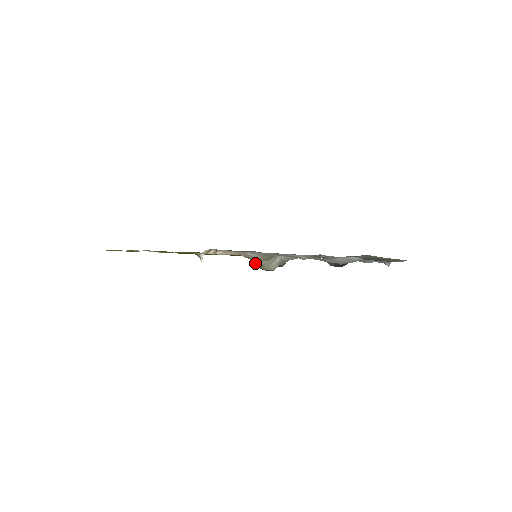
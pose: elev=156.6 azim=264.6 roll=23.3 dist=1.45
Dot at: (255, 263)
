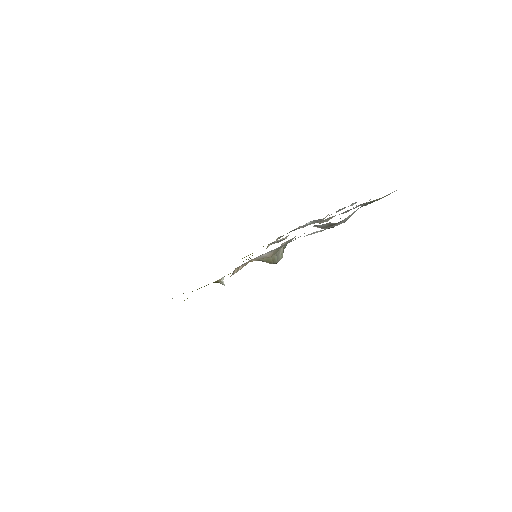
Dot at: (266, 261)
